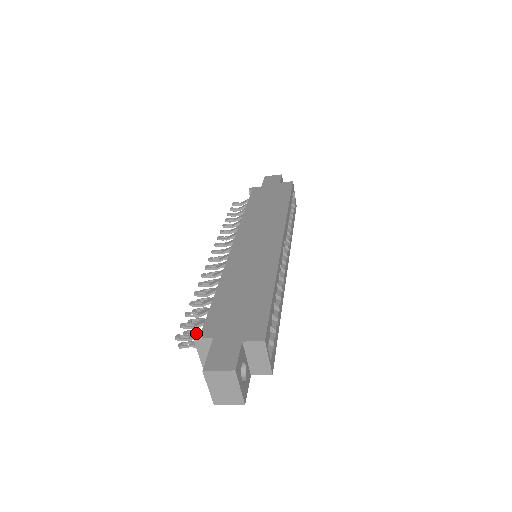
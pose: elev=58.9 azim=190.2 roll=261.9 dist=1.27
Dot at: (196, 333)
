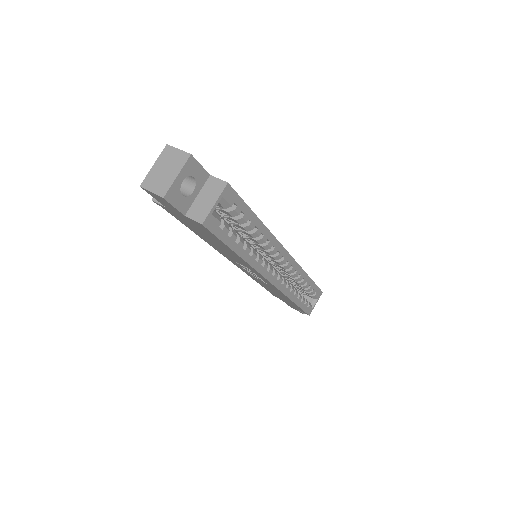
Dot at: occluded
